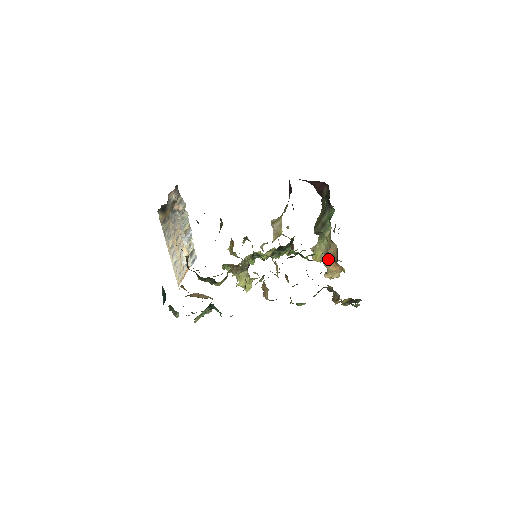
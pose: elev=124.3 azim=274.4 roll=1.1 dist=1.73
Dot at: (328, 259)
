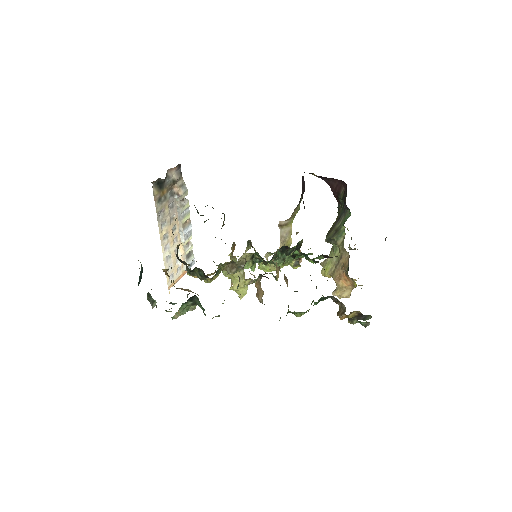
Dot at: (338, 272)
